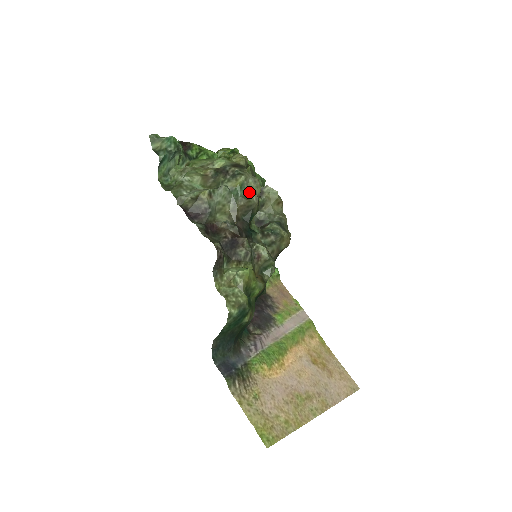
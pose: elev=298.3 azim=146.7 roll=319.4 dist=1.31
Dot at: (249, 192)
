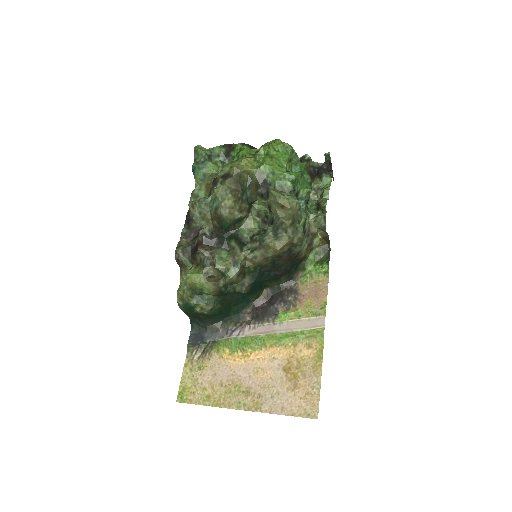
Dot at: (219, 204)
